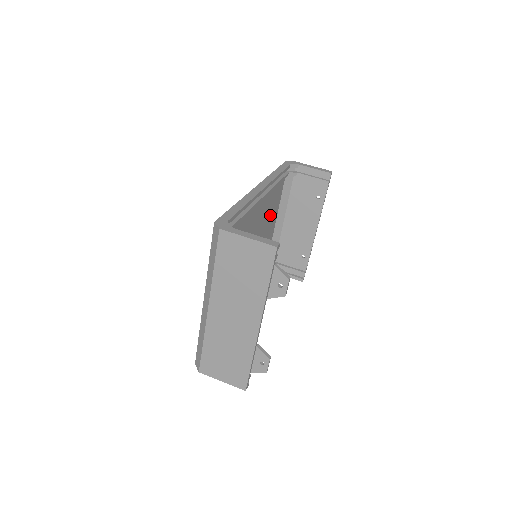
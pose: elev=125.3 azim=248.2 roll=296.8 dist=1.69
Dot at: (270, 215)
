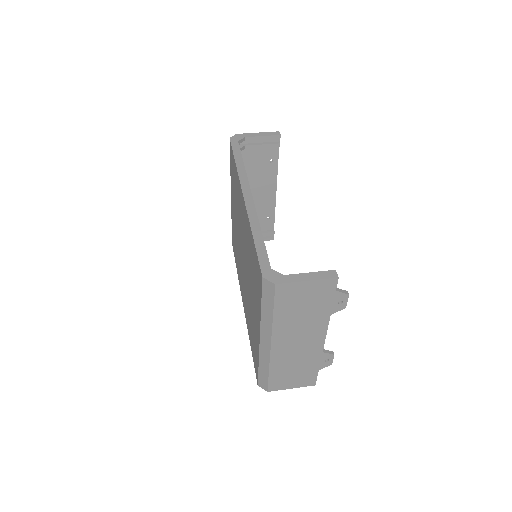
Dot at: occluded
